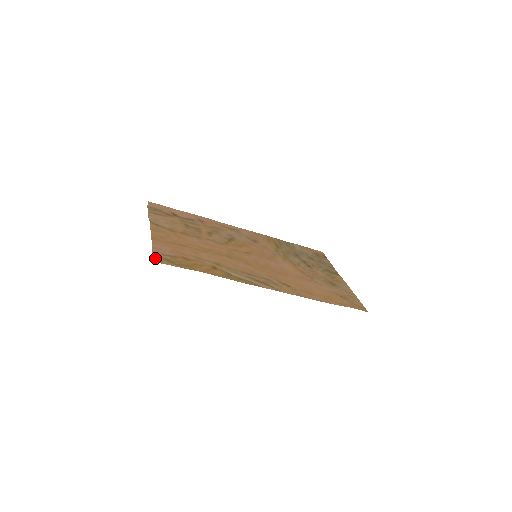
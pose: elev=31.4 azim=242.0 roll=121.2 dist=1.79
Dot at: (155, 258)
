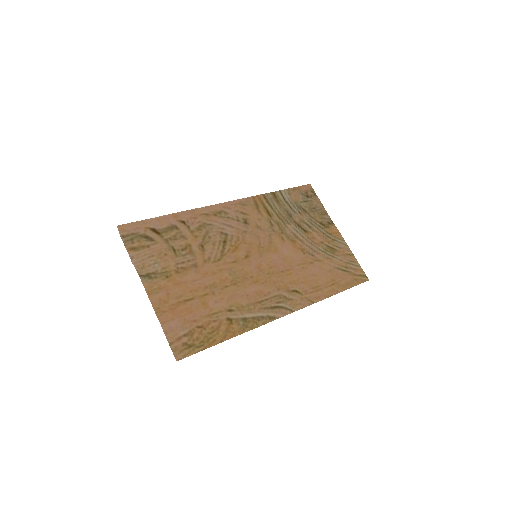
Dot at: (175, 353)
